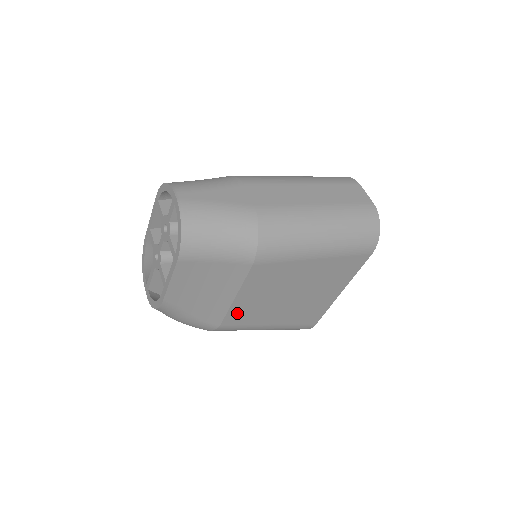
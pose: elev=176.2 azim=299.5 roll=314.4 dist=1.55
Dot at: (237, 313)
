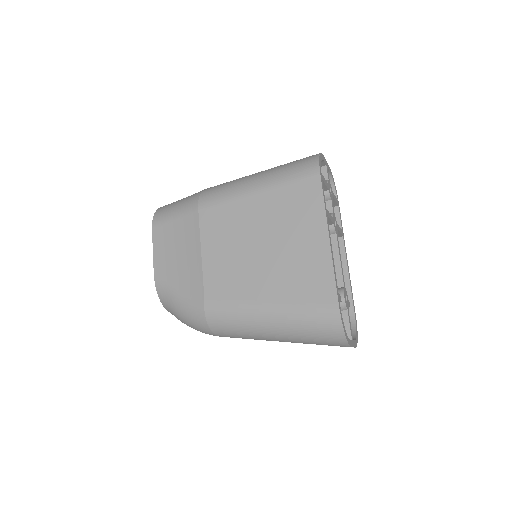
Dot at: (214, 279)
